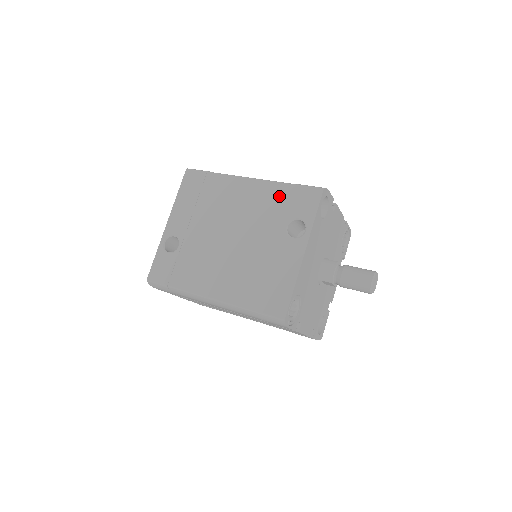
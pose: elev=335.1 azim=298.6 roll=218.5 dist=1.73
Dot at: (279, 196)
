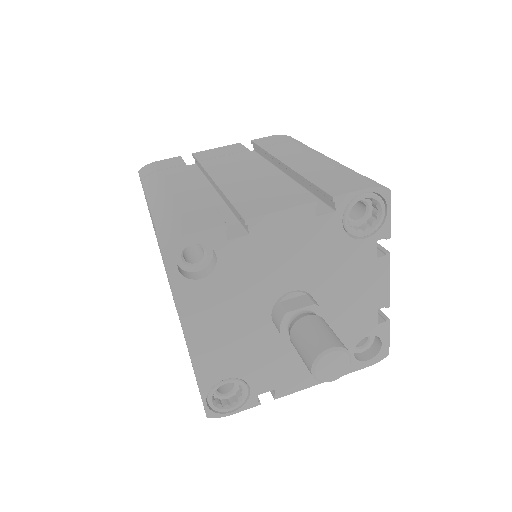
Dot at: occluded
